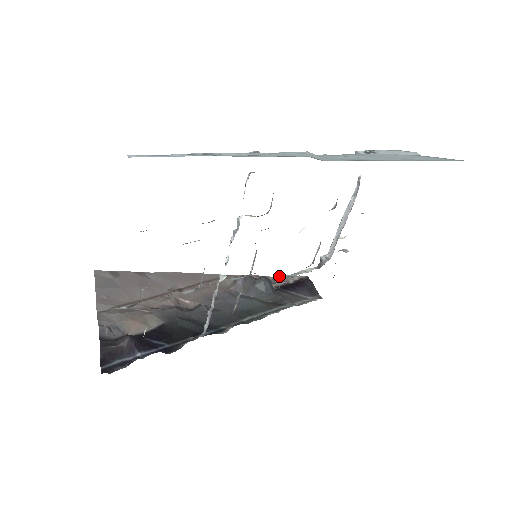
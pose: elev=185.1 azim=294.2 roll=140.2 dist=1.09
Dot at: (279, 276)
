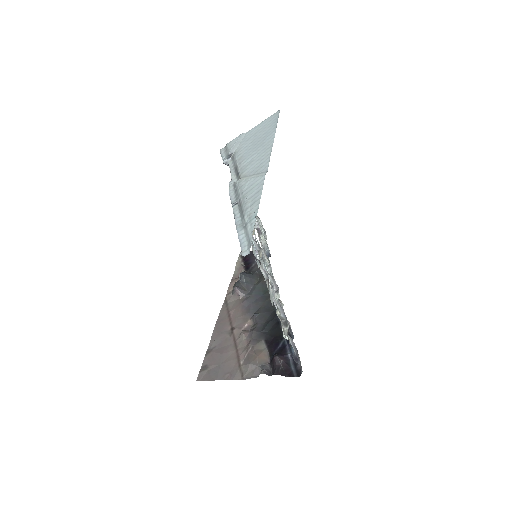
Dot at: (235, 269)
